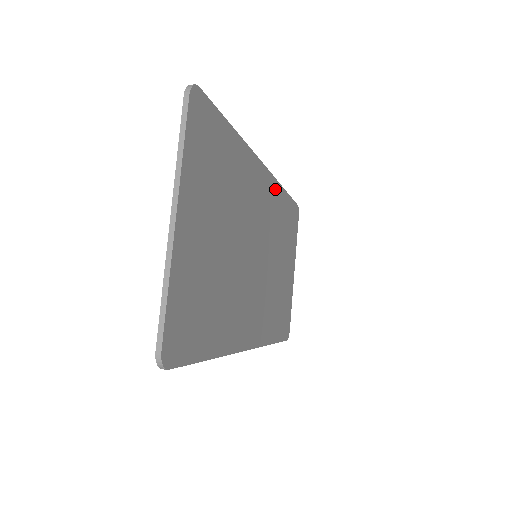
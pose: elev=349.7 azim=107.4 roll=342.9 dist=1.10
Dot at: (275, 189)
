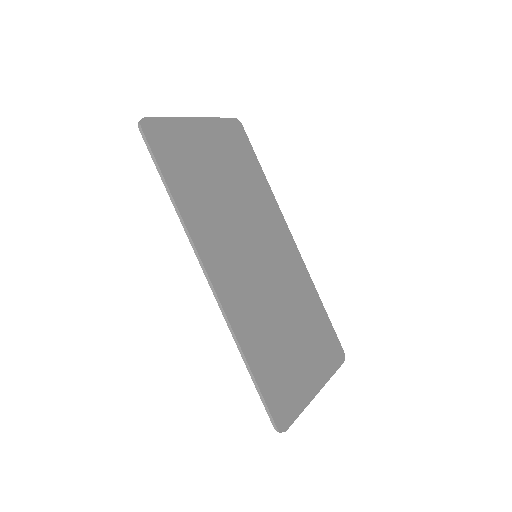
Dot at: (303, 271)
